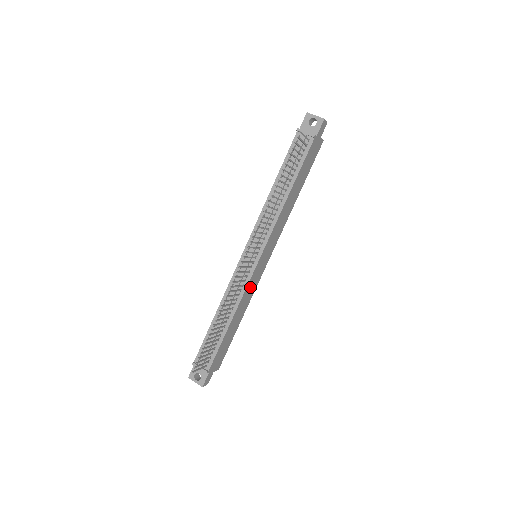
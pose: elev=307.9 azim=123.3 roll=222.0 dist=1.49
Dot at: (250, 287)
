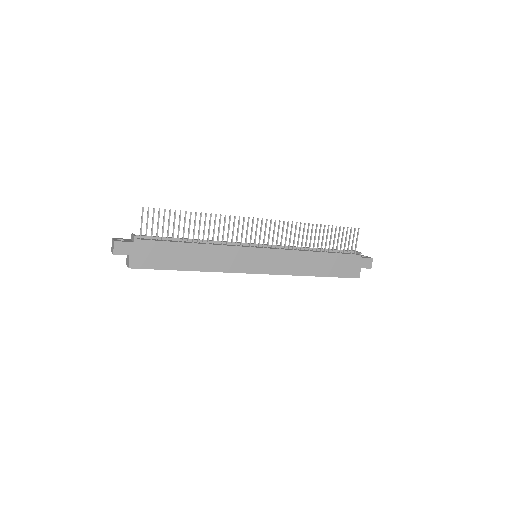
Dot at: (231, 256)
